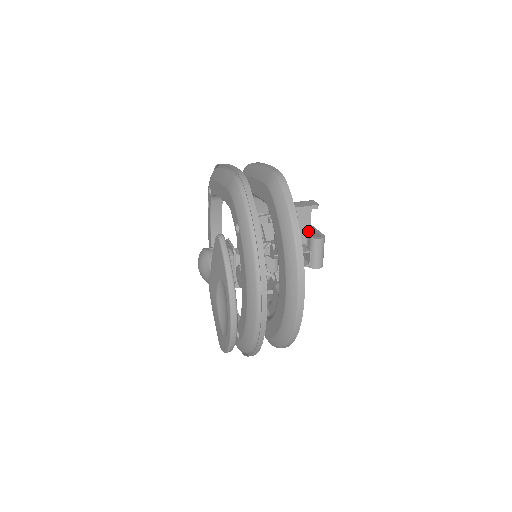
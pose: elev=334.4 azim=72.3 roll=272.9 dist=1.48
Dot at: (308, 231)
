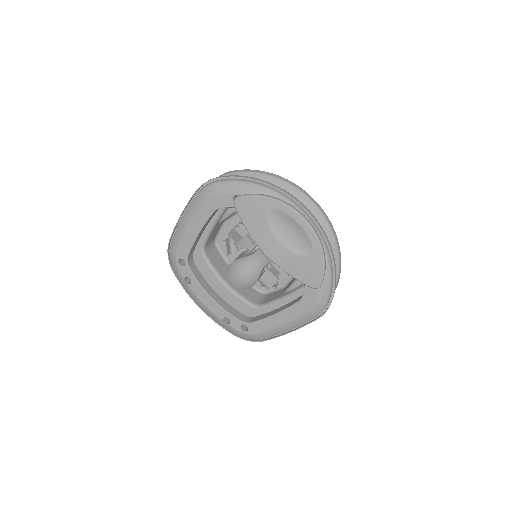
Dot at: occluded
